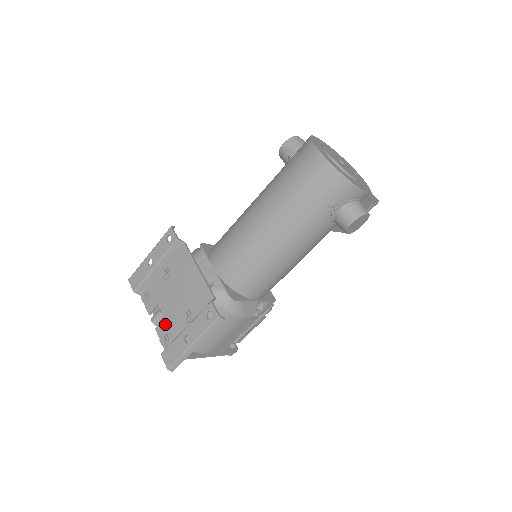
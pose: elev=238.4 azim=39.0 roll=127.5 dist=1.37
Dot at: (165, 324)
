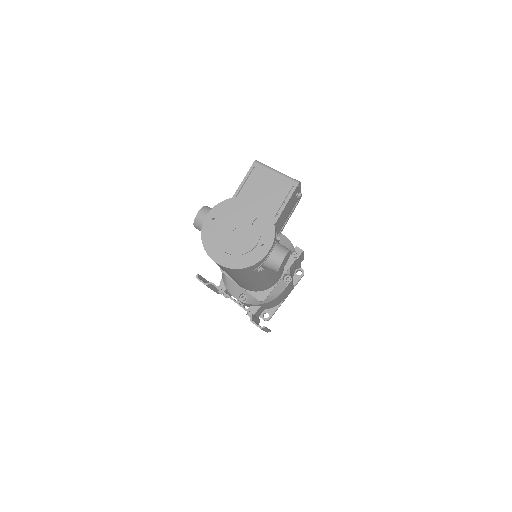
Dot at: occluded
